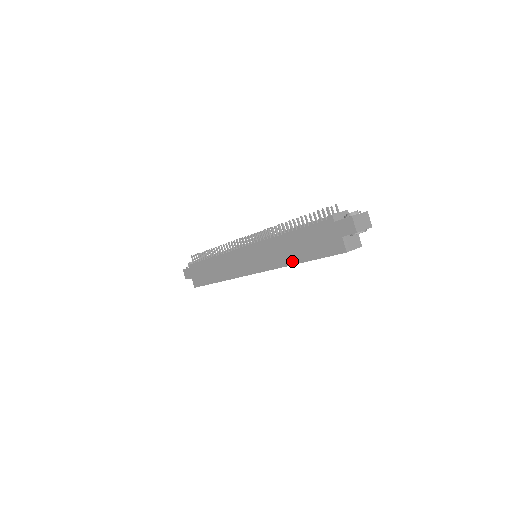
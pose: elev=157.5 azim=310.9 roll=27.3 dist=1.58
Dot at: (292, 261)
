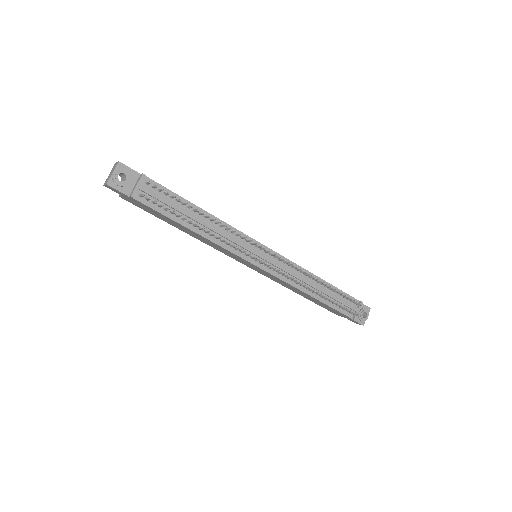
Dot at: occluded
